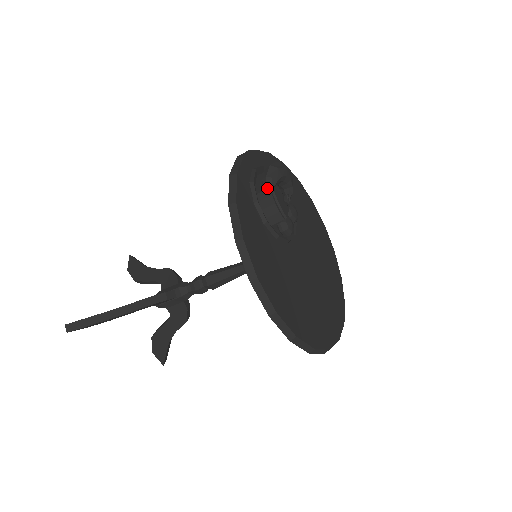
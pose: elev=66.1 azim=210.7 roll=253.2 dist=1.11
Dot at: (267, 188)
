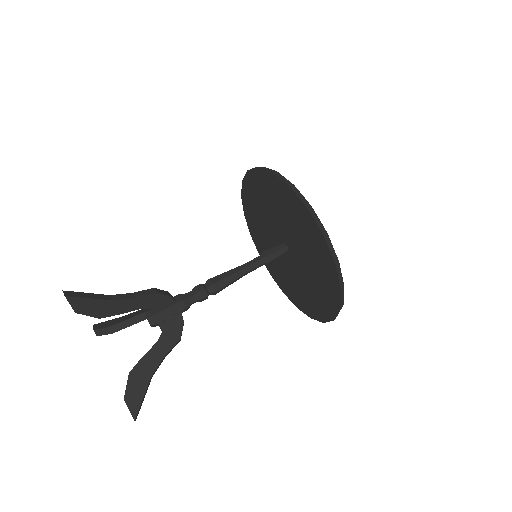
Dot at: occluded
